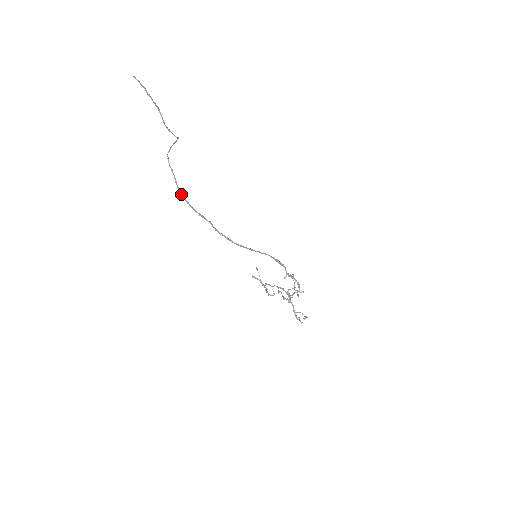
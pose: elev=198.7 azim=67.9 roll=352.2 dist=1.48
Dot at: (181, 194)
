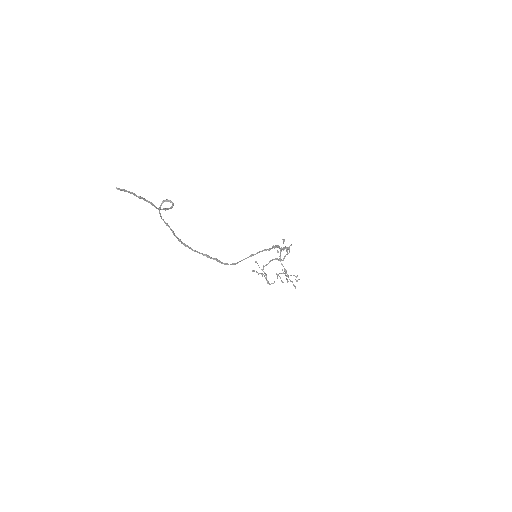
Dot at: occluded
